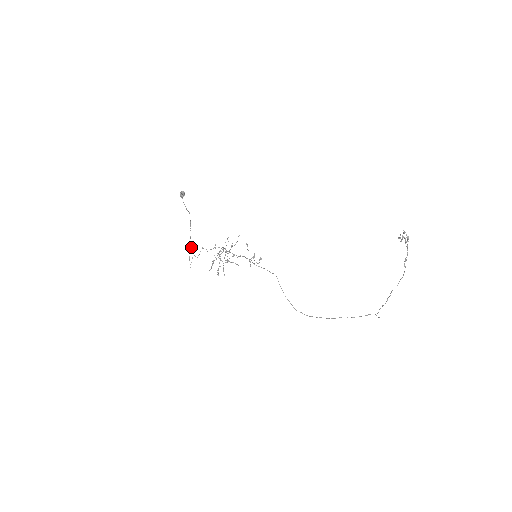
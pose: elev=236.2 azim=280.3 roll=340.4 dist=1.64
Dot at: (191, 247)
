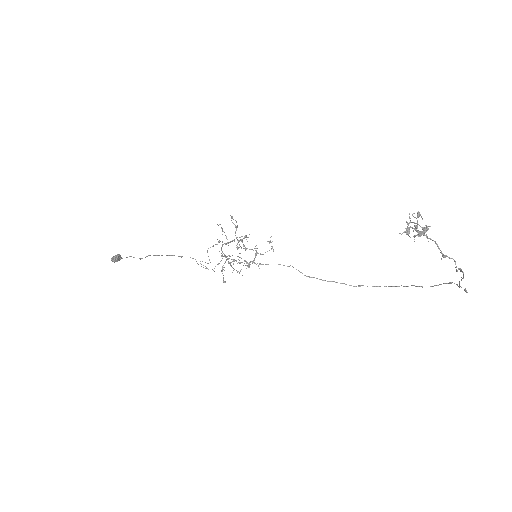
Dot at: occluded
